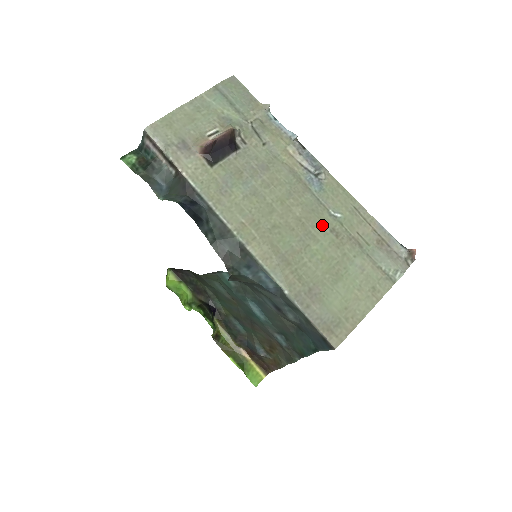
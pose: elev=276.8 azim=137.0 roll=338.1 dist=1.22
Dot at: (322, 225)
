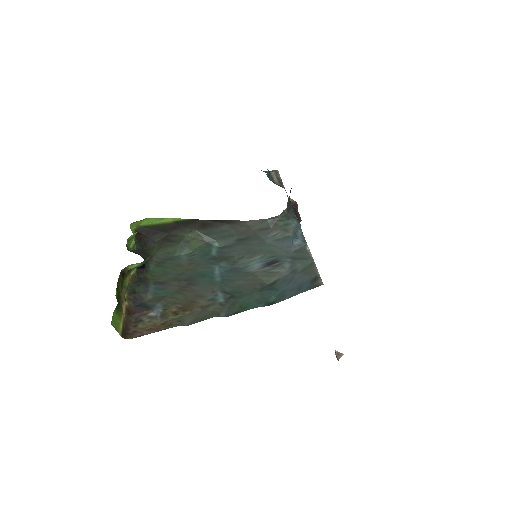
Dot at: occluded
